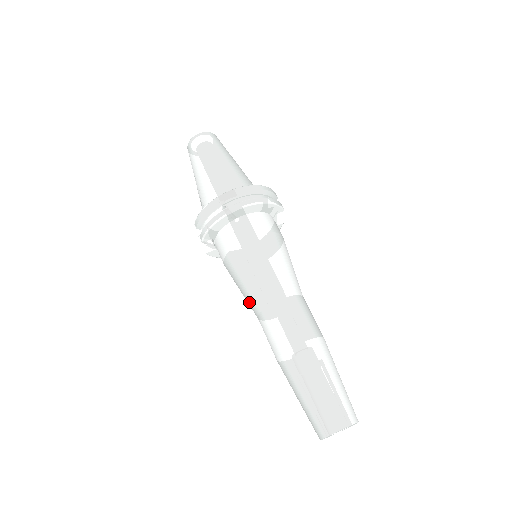
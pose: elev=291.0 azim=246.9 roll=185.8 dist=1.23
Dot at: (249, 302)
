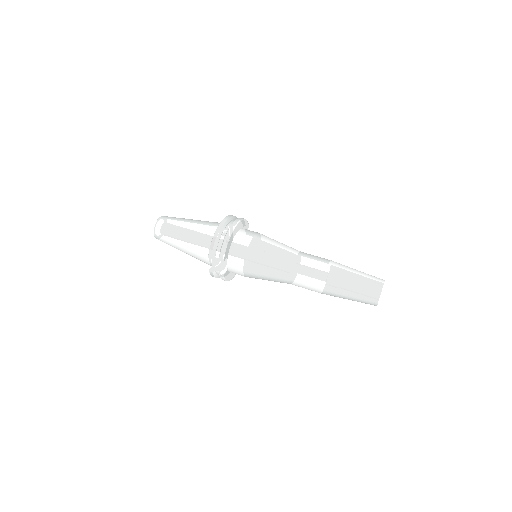
Dot at: (279, 273)
